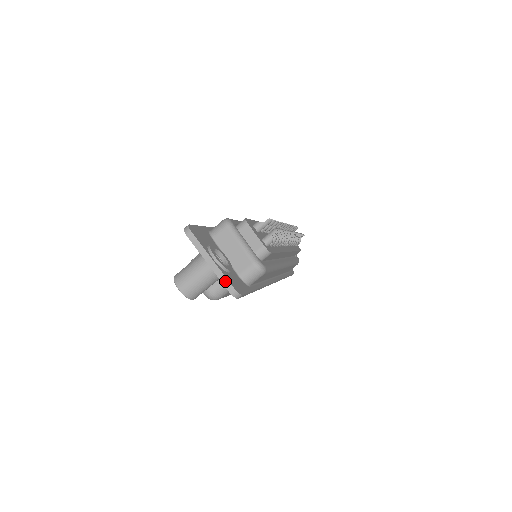
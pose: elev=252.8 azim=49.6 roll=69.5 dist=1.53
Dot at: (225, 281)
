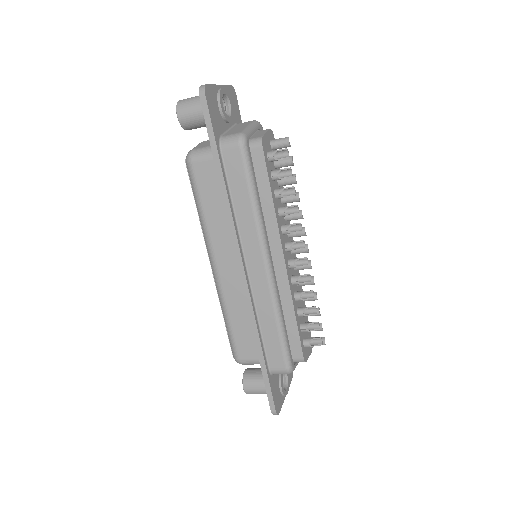
Dot at: occluded
